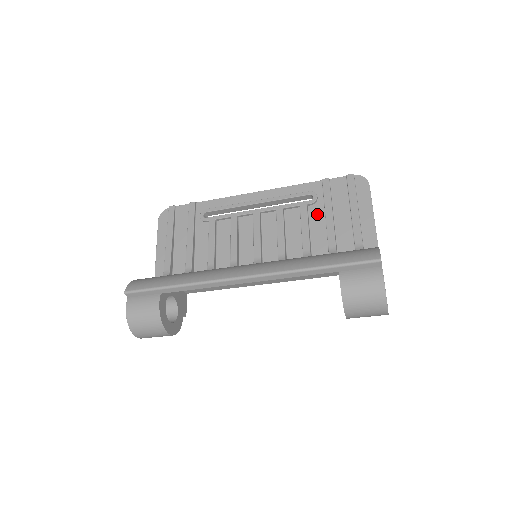
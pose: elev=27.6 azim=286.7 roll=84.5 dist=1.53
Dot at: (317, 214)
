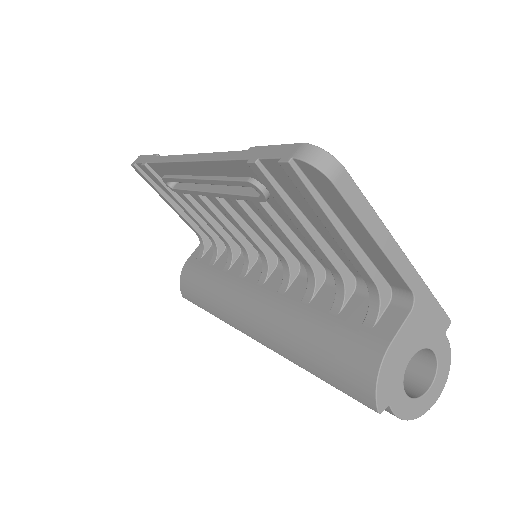
Dot at: (285, 213)
